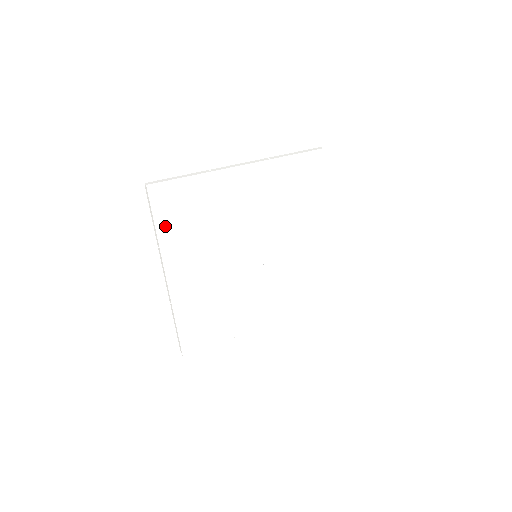
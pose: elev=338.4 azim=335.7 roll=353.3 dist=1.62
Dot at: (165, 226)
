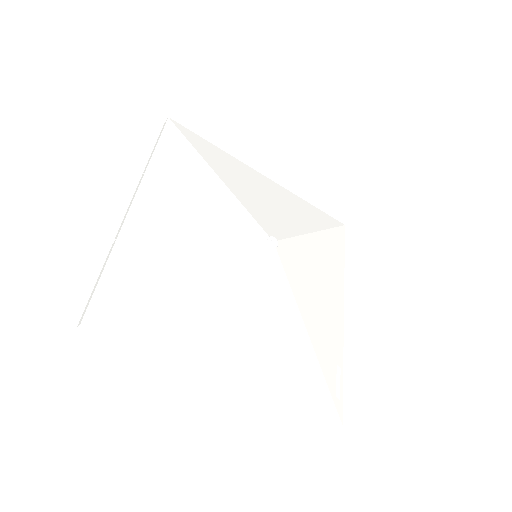
Dot at: (167, 154)
